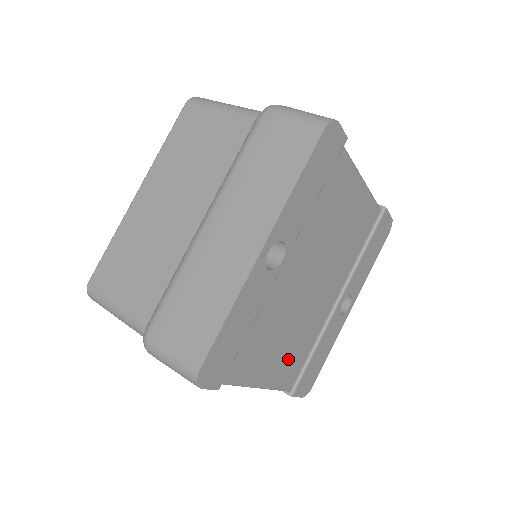
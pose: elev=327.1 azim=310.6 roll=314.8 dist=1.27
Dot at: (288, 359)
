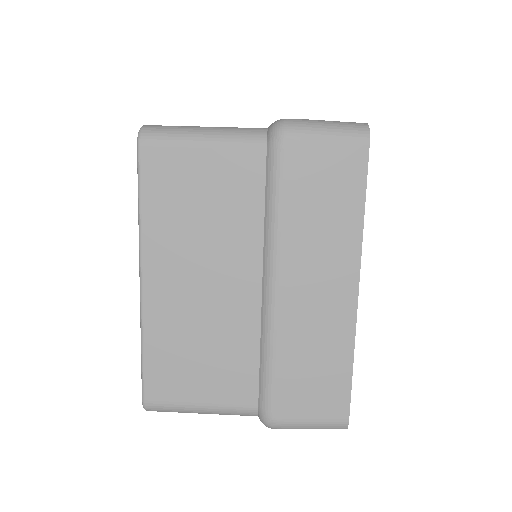
Dot at: occluded
